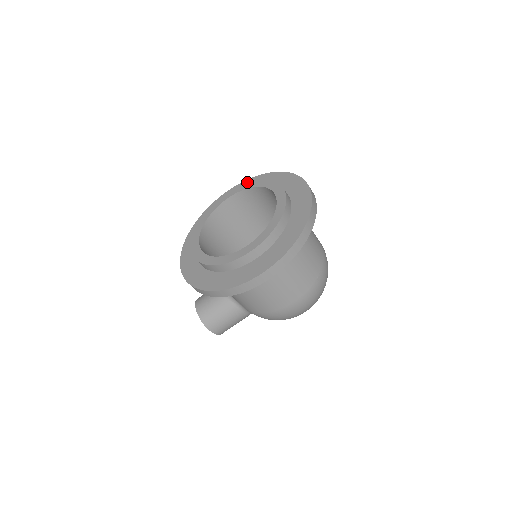
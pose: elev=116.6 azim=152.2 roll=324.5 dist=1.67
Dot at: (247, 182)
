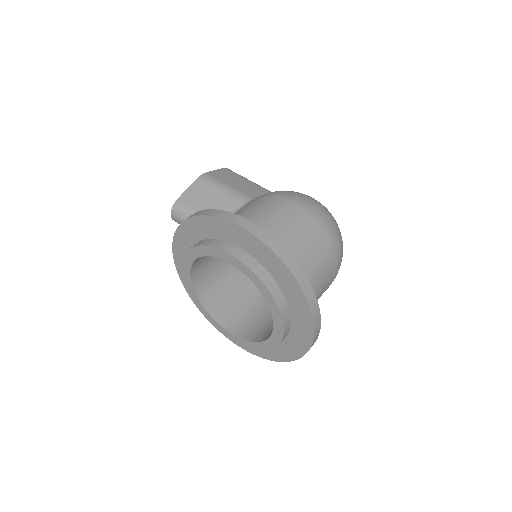
Dot at: (177, 240)
